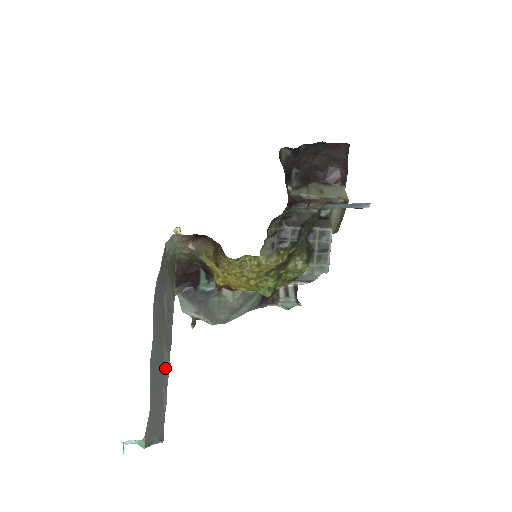
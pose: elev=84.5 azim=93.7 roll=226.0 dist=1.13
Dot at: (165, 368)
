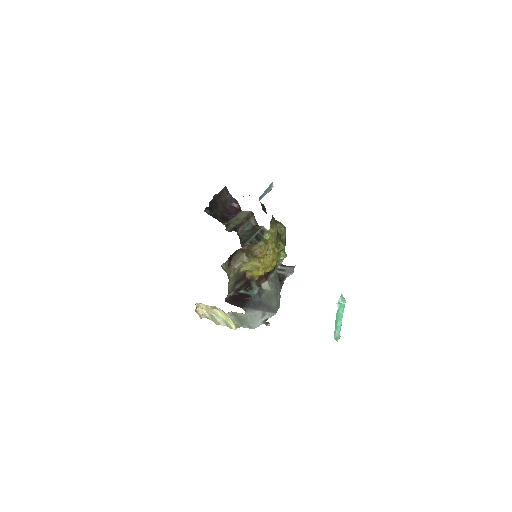
Dot at: occluded
